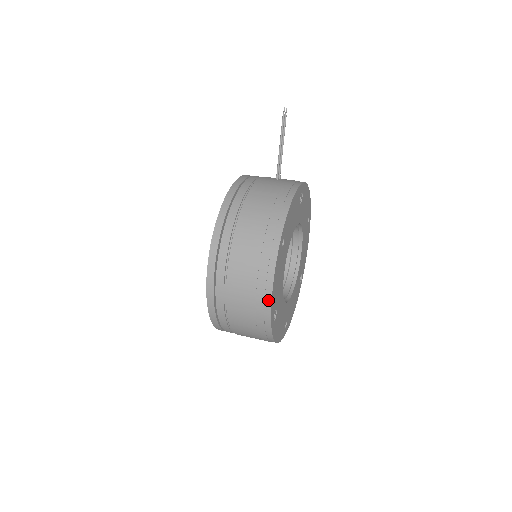
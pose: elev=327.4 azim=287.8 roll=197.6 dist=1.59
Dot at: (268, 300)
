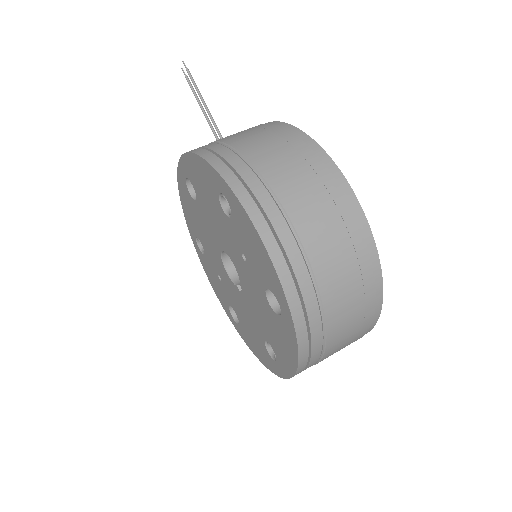
Dot at: (362, 222)
